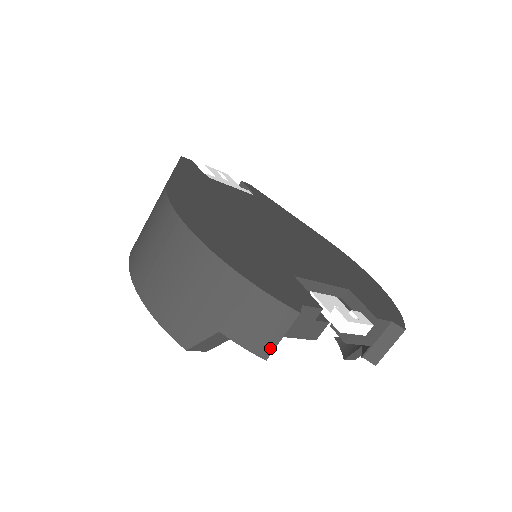
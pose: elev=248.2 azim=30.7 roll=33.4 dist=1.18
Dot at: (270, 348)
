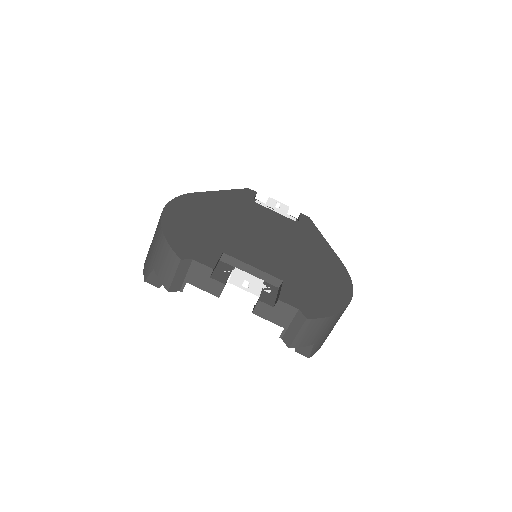
Dot at: (169, 283)
